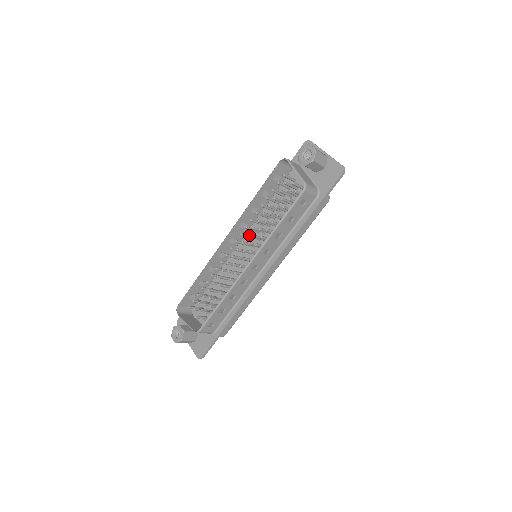
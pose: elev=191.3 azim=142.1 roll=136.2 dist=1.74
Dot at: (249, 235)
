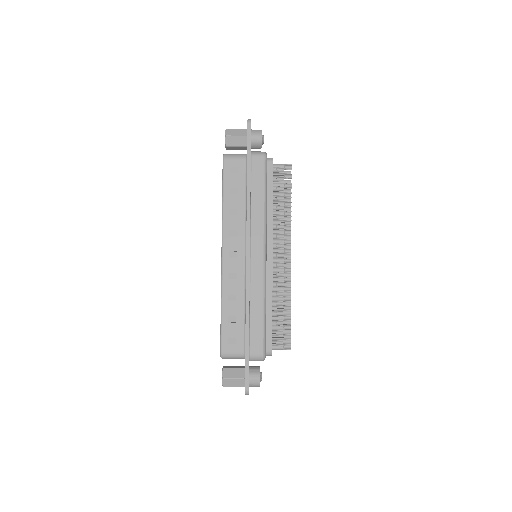
Dot at: occluded
